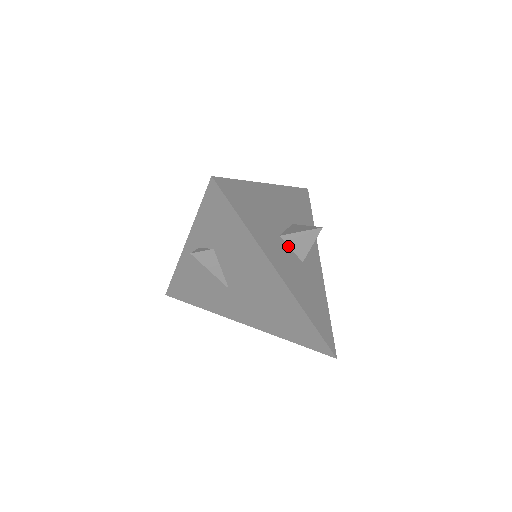
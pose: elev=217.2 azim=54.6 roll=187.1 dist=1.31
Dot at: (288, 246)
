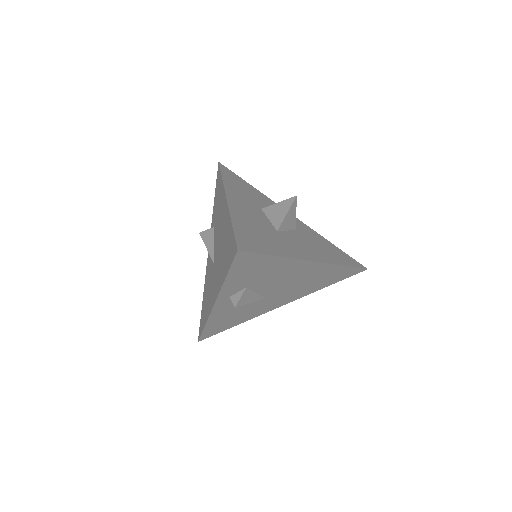
Dot at: (266, 217)
